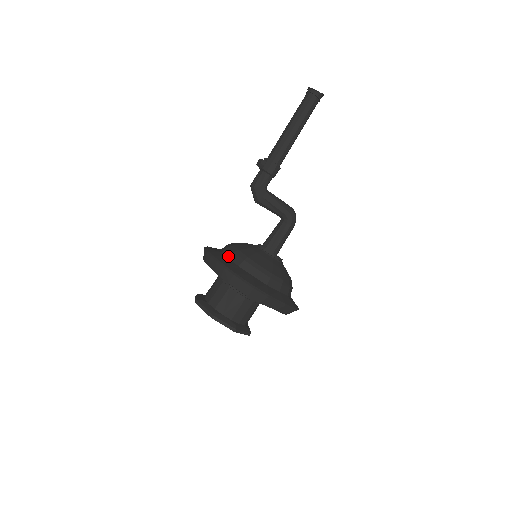
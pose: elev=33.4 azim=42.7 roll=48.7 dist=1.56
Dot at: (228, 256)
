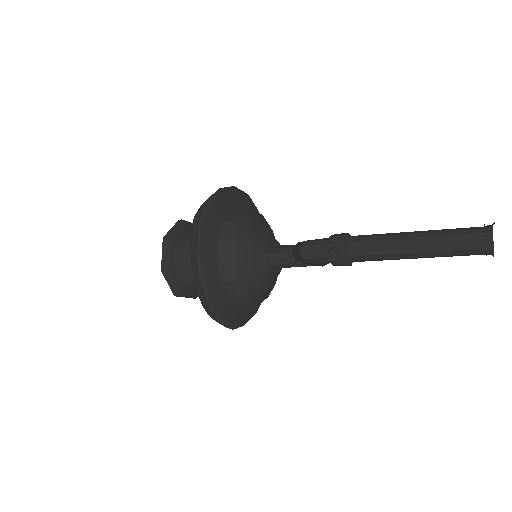
Dot at: (223, 281)
